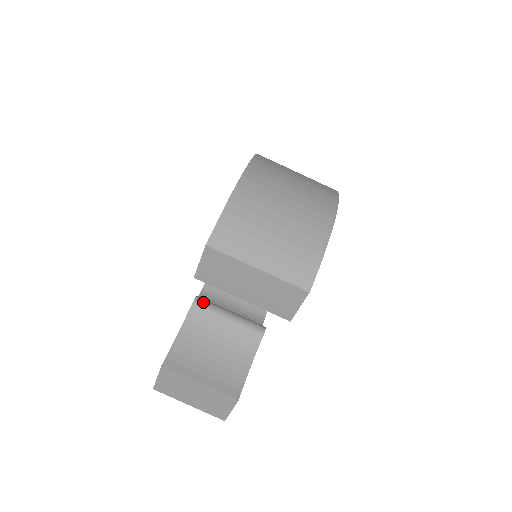
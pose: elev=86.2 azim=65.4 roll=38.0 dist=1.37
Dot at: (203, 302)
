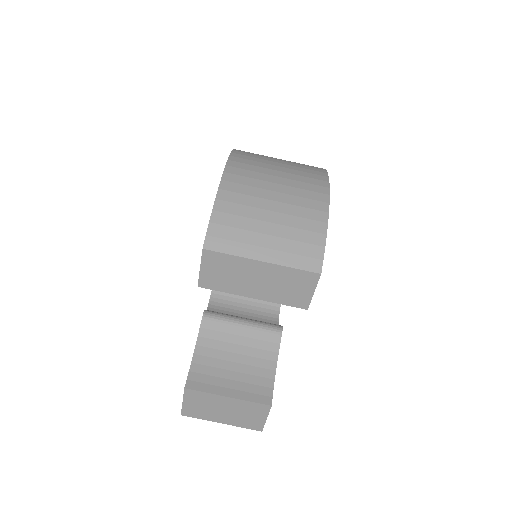
Dot at: (213, 314)
